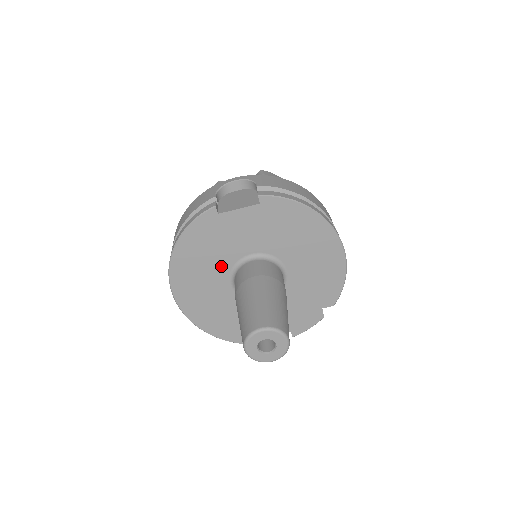
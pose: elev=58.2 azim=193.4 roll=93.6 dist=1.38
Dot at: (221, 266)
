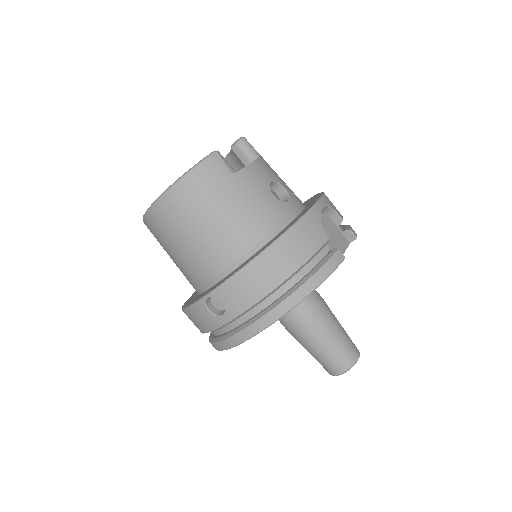
Dot at: occluded
